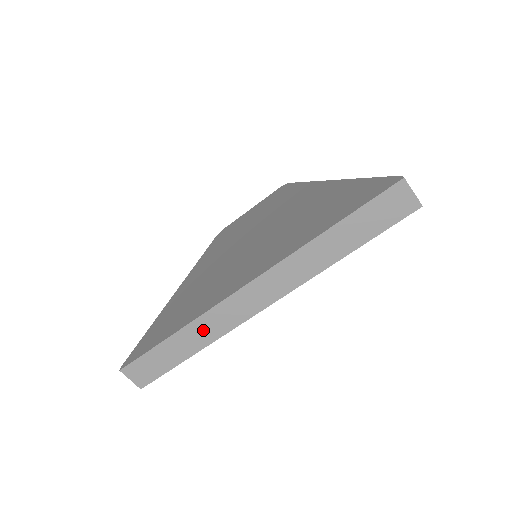
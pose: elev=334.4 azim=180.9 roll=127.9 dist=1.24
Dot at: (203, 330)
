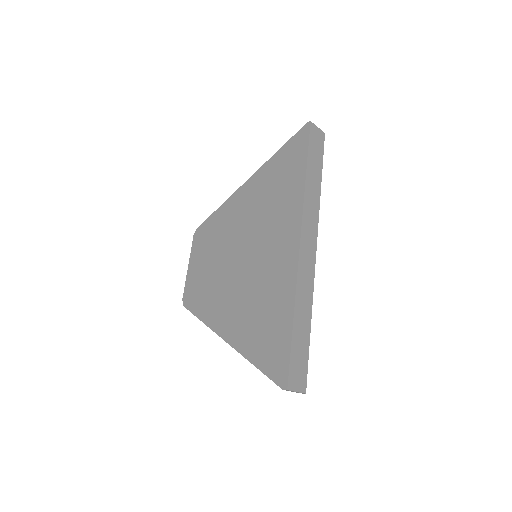
Dot at: (303, 298)
